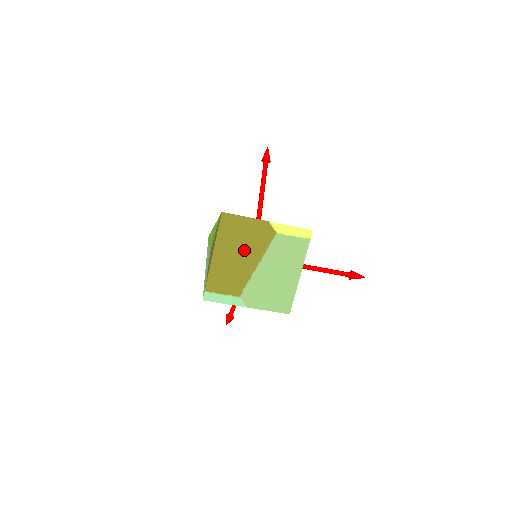
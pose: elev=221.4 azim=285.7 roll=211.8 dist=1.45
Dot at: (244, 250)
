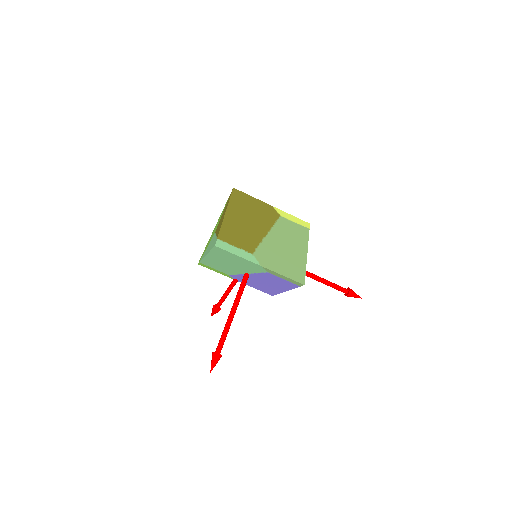
Dot at: (254, 219)
